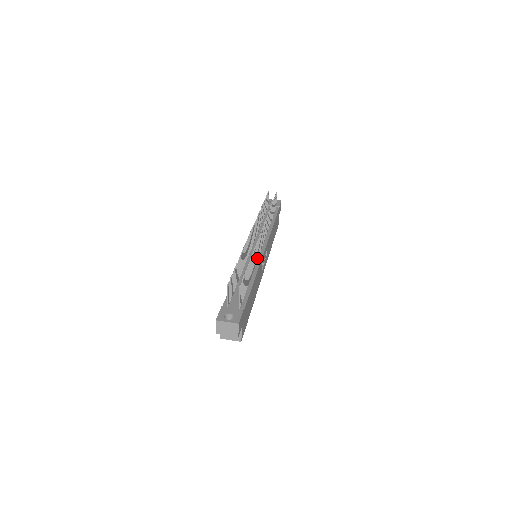
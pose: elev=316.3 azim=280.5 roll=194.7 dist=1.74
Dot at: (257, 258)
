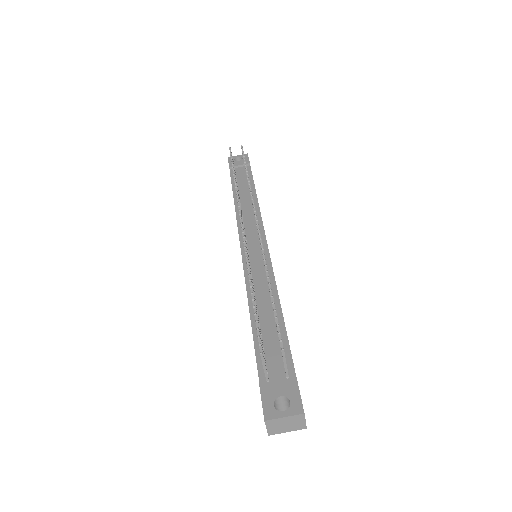
Dot at: occluded
